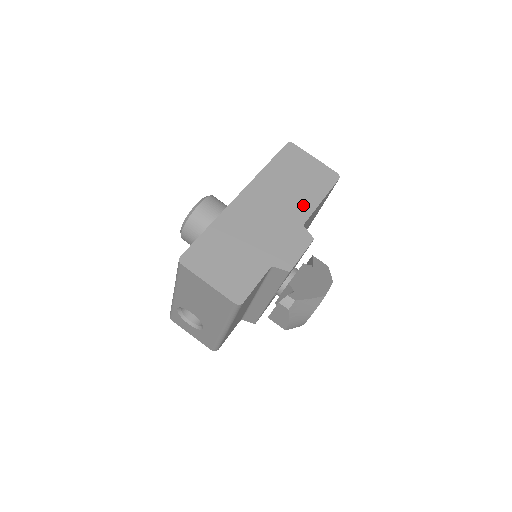
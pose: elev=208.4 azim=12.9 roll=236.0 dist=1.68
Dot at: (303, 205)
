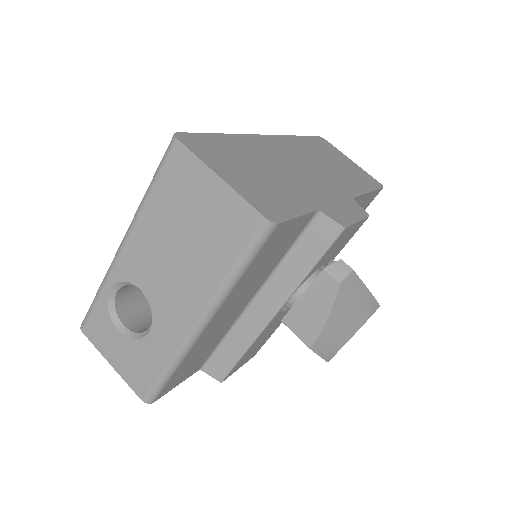
Dot at: (348, 183)
